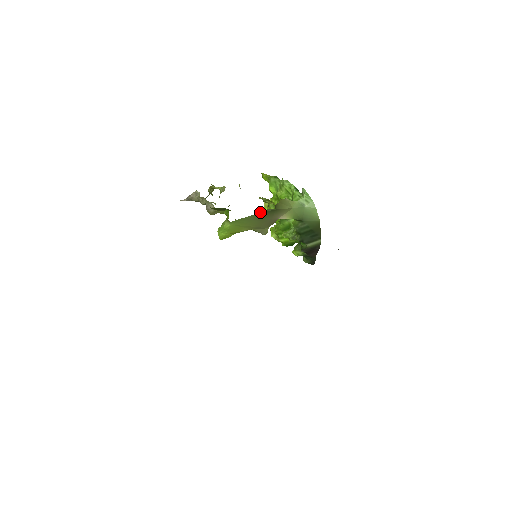
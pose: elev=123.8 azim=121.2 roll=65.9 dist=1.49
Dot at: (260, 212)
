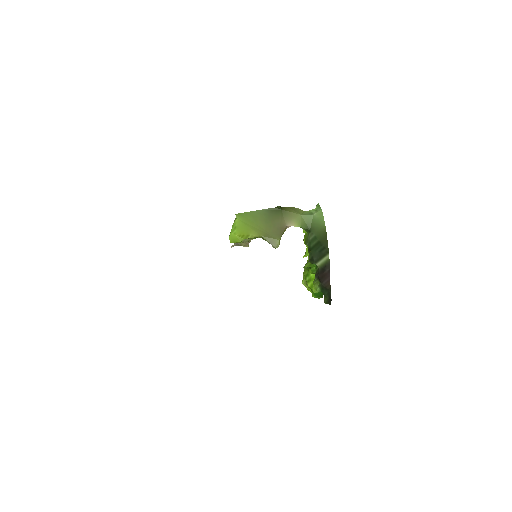
Dot at: (265, 209)
